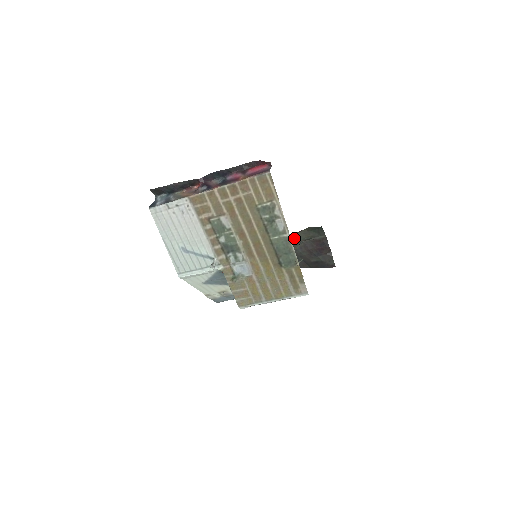
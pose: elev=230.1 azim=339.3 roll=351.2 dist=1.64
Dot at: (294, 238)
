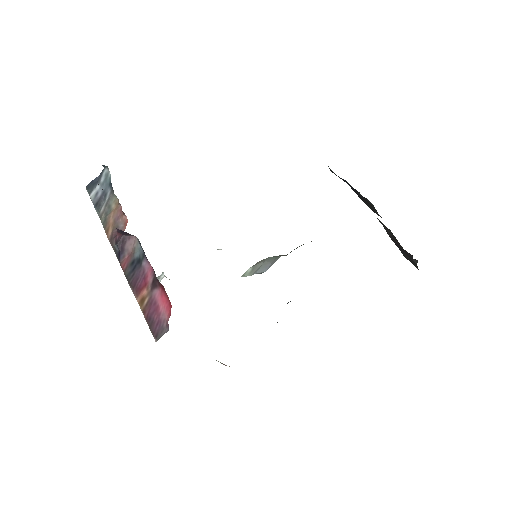
Dot at: occluded
